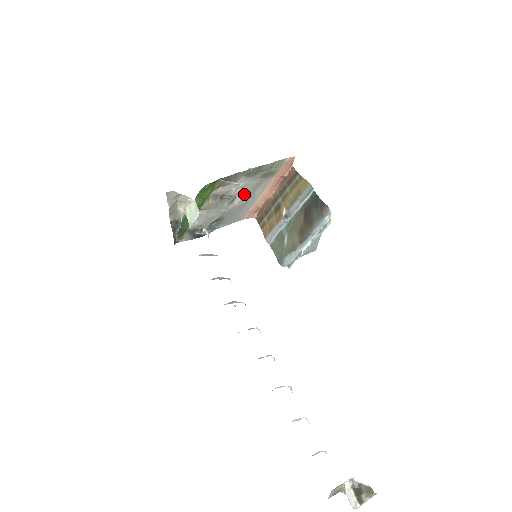
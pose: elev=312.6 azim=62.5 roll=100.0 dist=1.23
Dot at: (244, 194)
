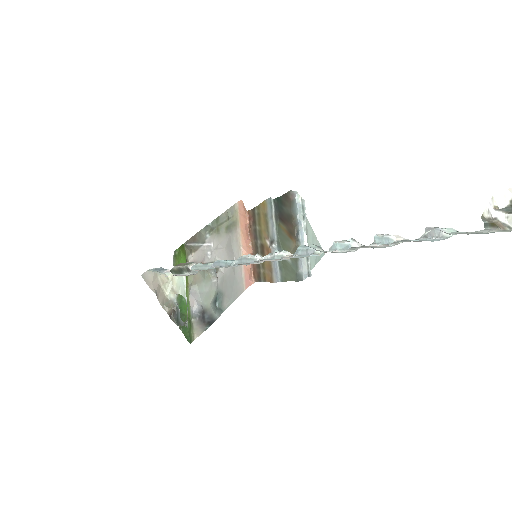
Dot at: (223, 256)
